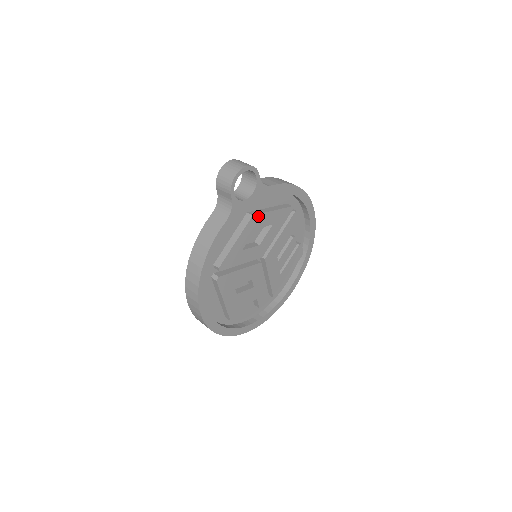
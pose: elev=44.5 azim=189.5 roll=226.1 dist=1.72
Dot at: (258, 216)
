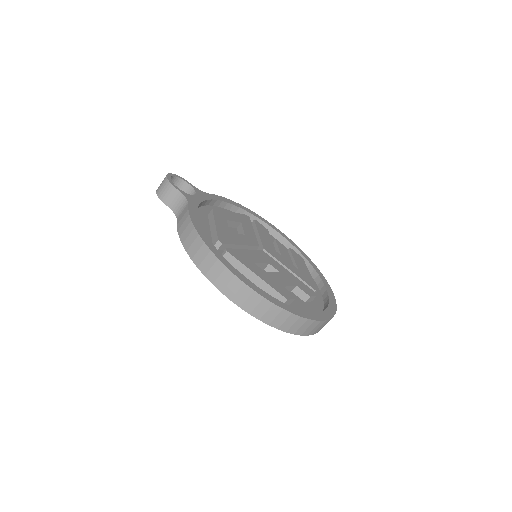
Dot at: (219, 212)
